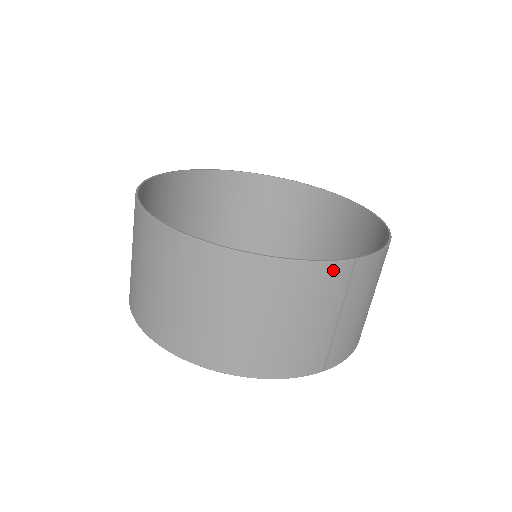
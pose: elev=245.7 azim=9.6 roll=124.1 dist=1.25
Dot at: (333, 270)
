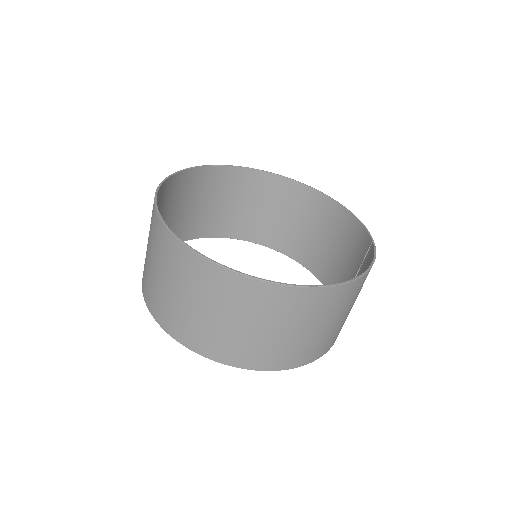
Dot at: occluded
